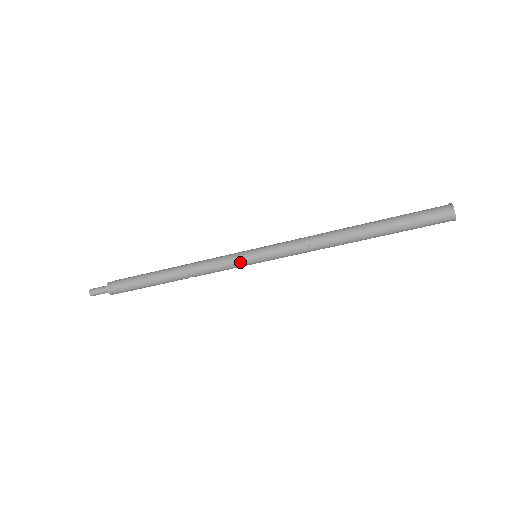
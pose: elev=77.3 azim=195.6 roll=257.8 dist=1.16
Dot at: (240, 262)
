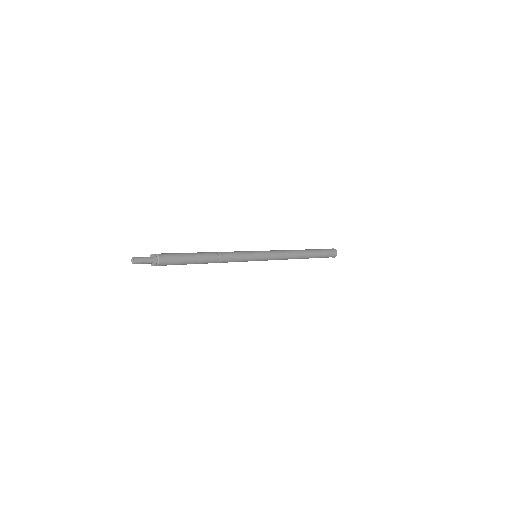
Dot at: (251, 260)
